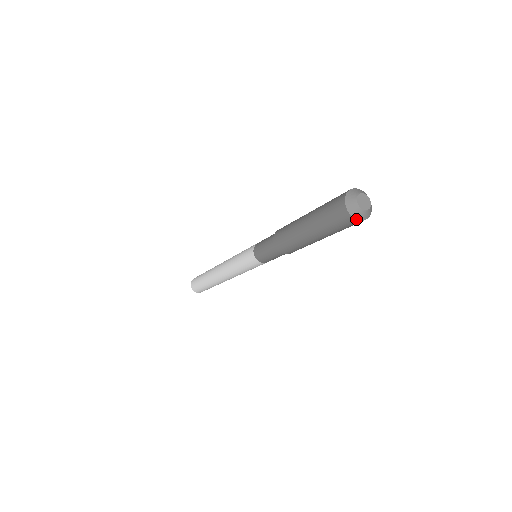
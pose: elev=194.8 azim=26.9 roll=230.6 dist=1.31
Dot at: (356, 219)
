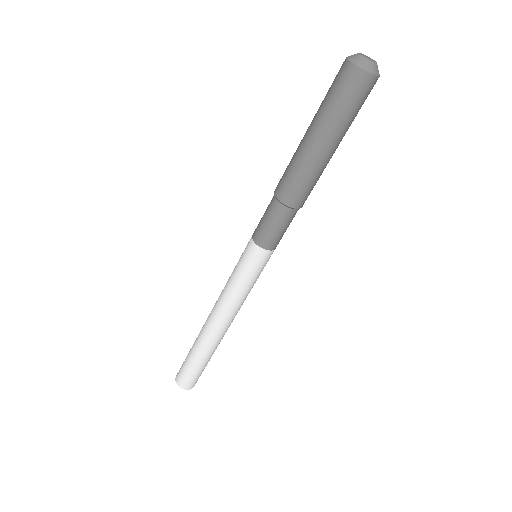
Dot at: (376, 76)
